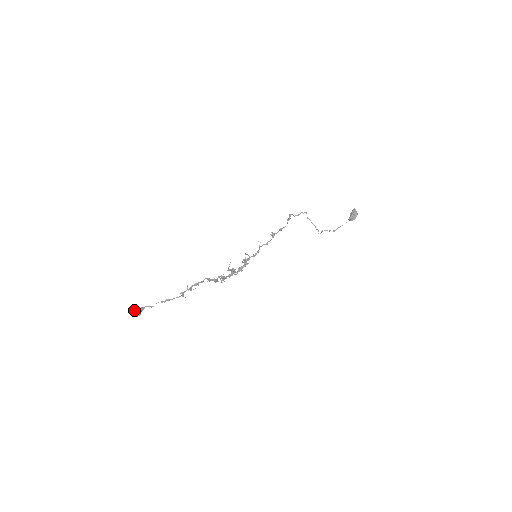
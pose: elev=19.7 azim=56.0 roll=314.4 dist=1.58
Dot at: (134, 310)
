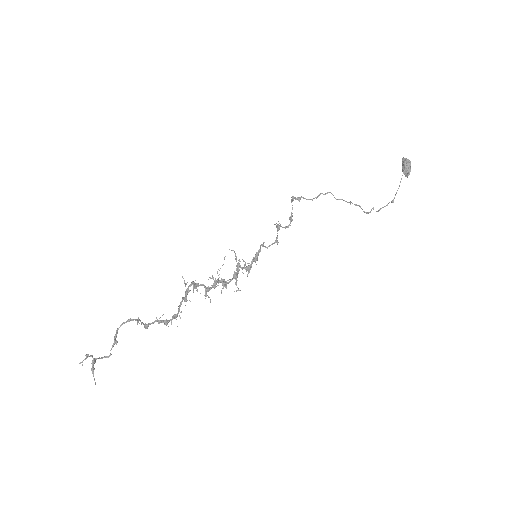
Dot at: occluded
